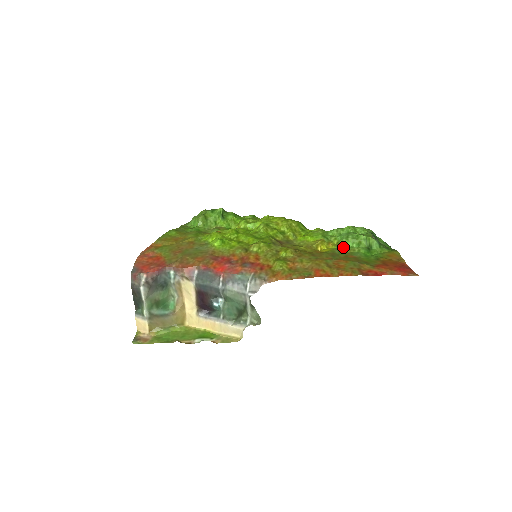
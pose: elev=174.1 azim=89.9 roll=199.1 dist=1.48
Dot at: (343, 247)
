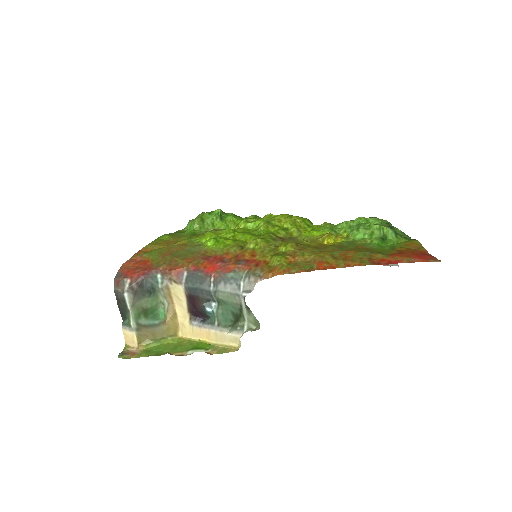
Dot at: (353, 239)
